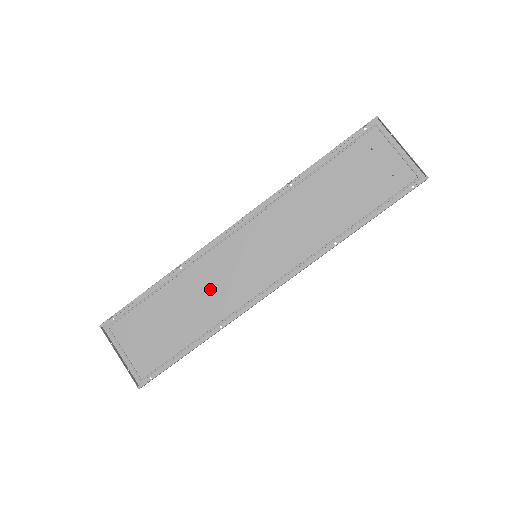
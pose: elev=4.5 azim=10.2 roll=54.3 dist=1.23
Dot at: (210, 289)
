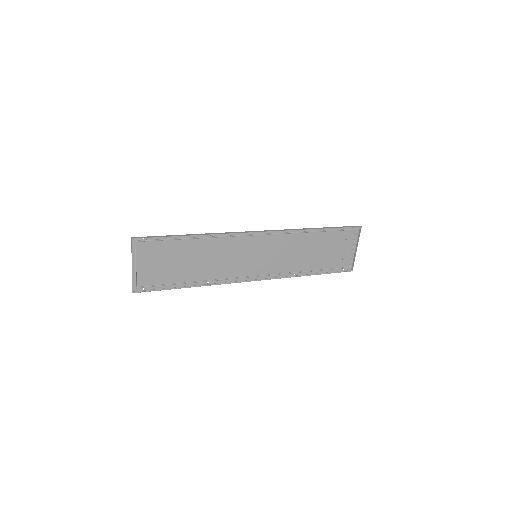
Dot at: (218, 258)
